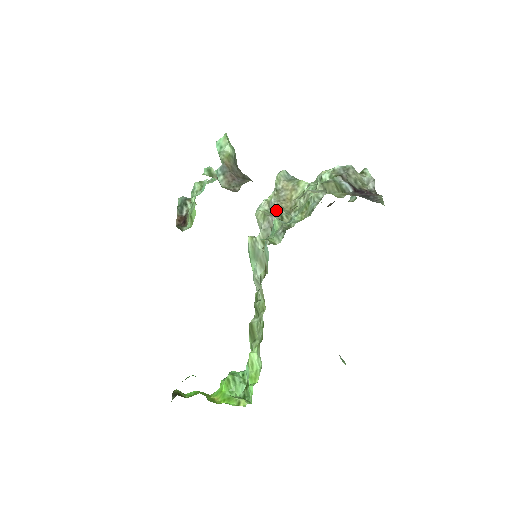
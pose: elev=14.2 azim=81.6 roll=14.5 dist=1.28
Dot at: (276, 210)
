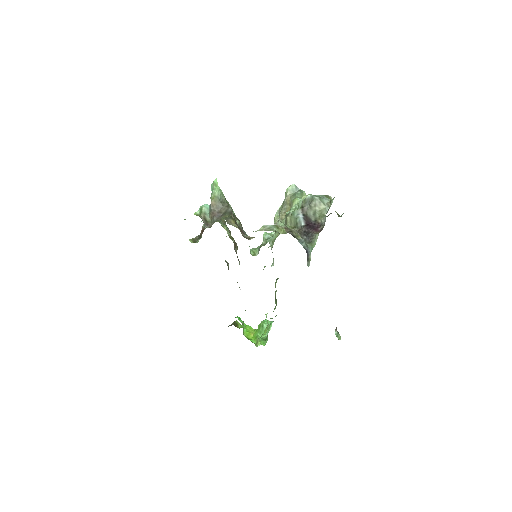
Dot at: occluded
